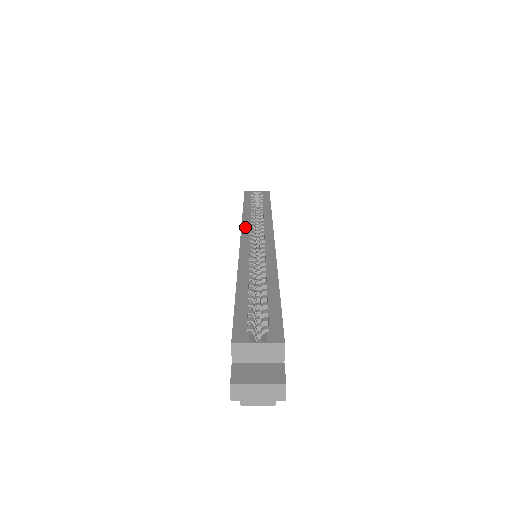
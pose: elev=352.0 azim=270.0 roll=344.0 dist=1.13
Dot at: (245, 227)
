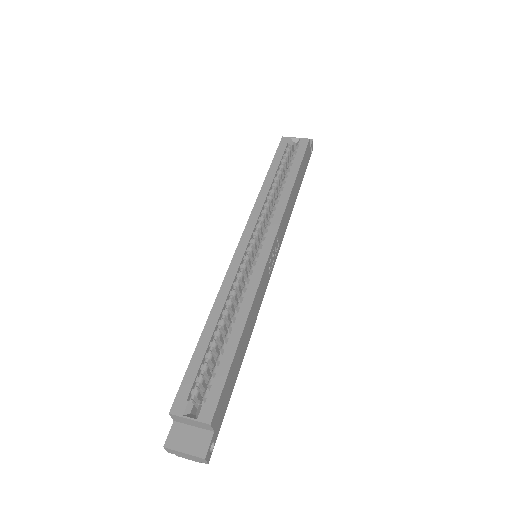
Dot at: (253, 217)
